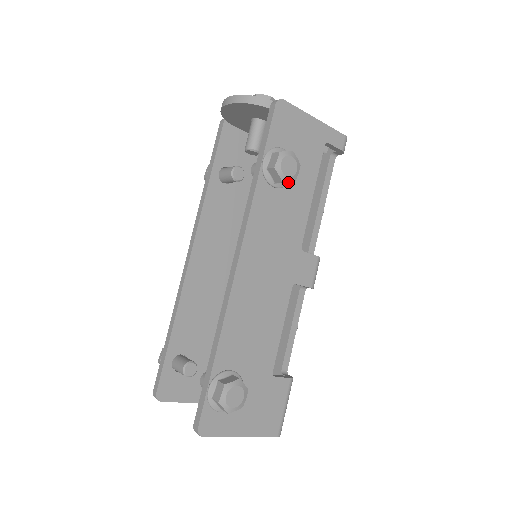
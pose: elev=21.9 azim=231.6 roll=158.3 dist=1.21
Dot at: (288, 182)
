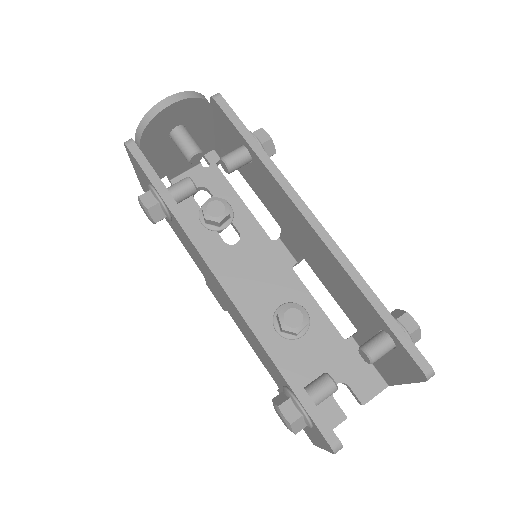
Dot at: occluded
